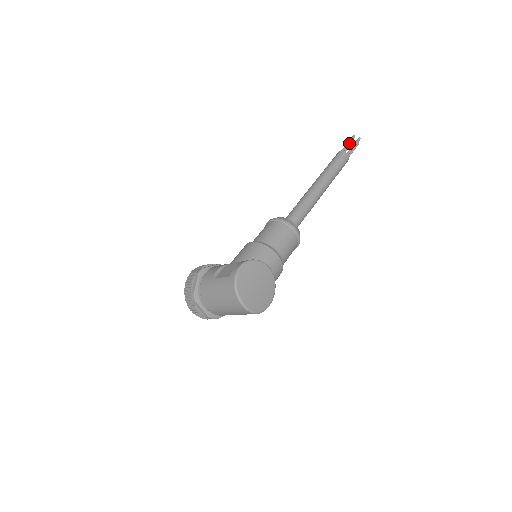
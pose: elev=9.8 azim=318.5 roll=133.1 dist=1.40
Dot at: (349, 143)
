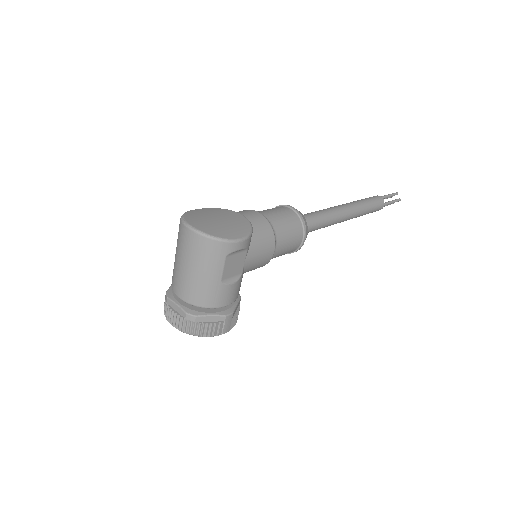
Dot at: occluded
